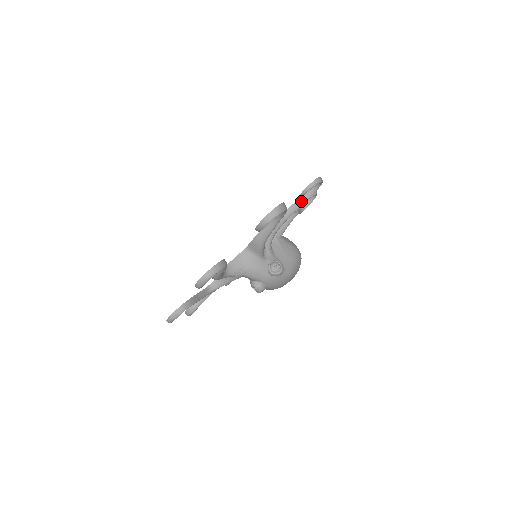
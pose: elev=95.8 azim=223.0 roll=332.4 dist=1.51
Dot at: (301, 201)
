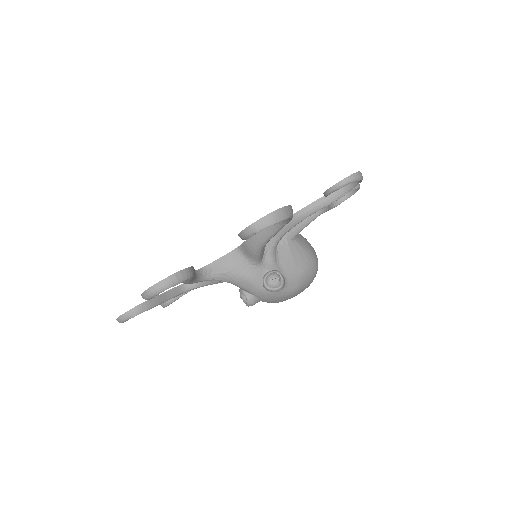
Dot at: (327, 199)
